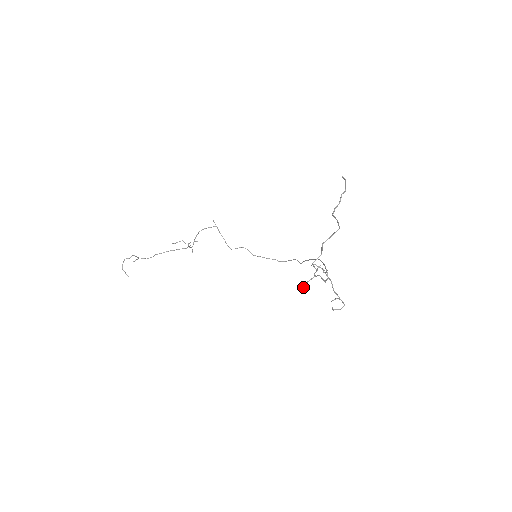
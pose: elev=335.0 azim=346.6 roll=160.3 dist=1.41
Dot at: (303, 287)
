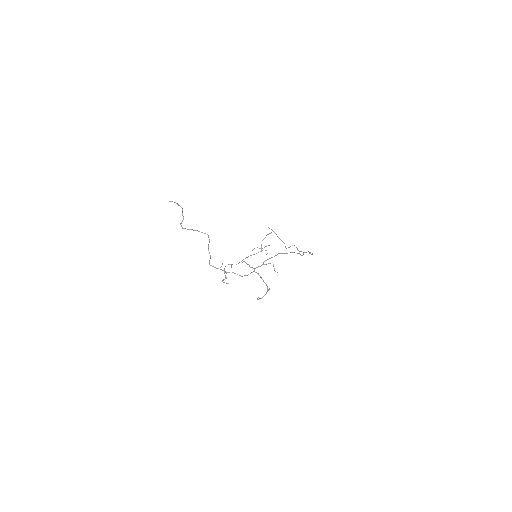
Dot at: (223, 282)
